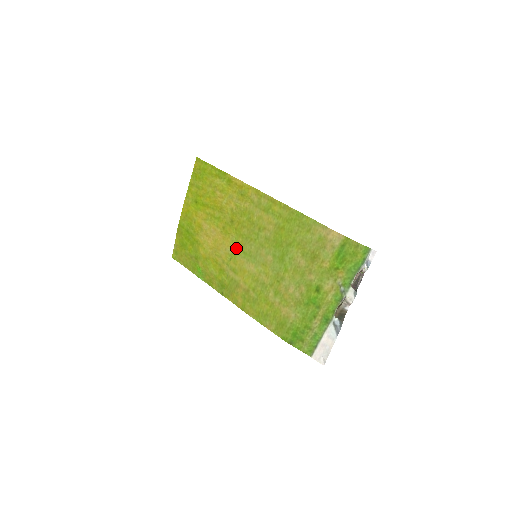
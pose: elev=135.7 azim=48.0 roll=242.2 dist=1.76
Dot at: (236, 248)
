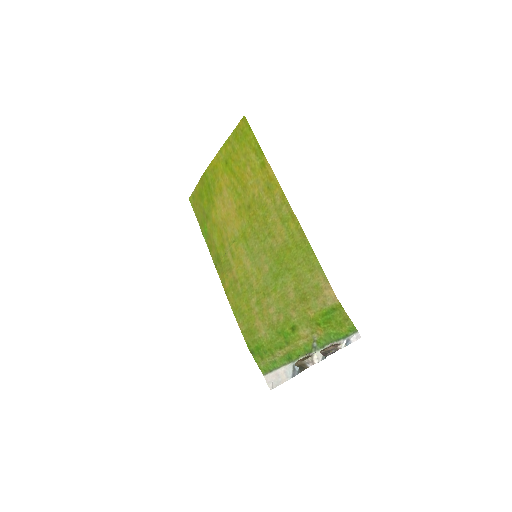
Dot at: (242, 235)
